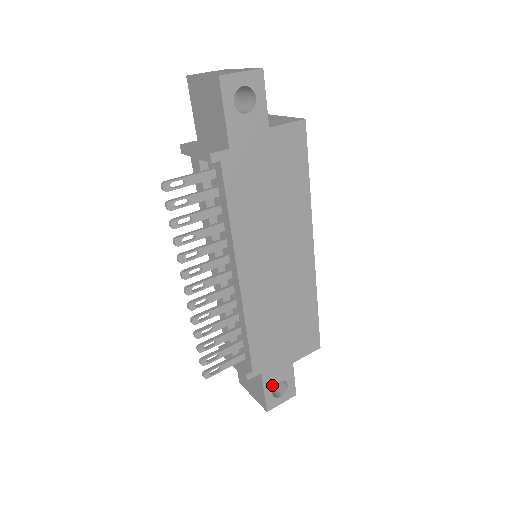
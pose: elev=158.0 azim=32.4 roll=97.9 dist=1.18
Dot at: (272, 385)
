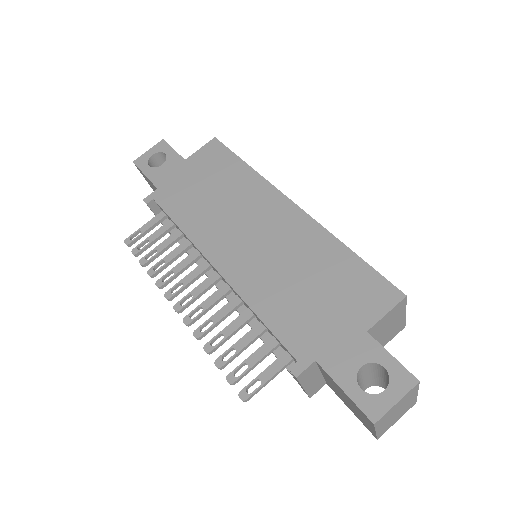
Dot at: (351, 375)
